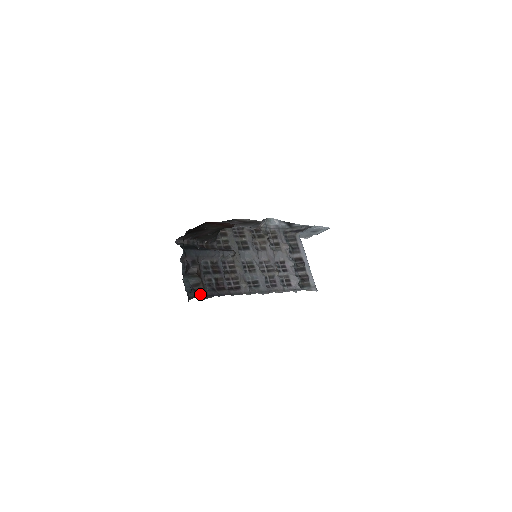
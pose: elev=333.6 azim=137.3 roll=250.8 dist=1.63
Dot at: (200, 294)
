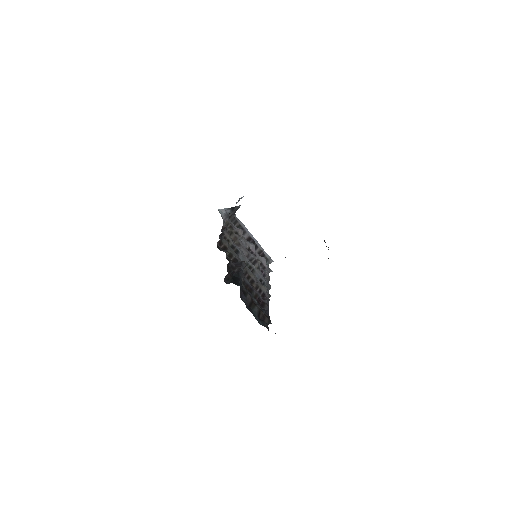
Dot at: (267, 321)
